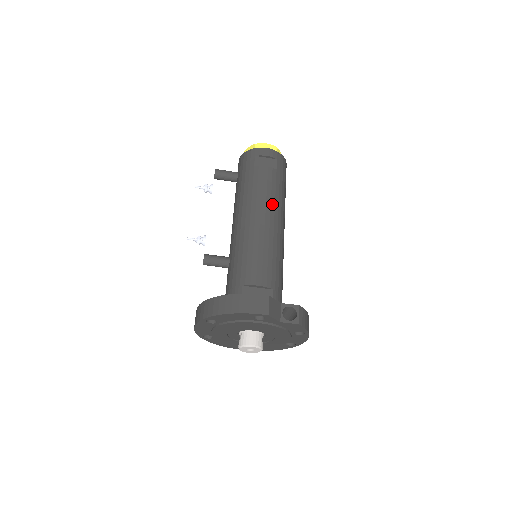
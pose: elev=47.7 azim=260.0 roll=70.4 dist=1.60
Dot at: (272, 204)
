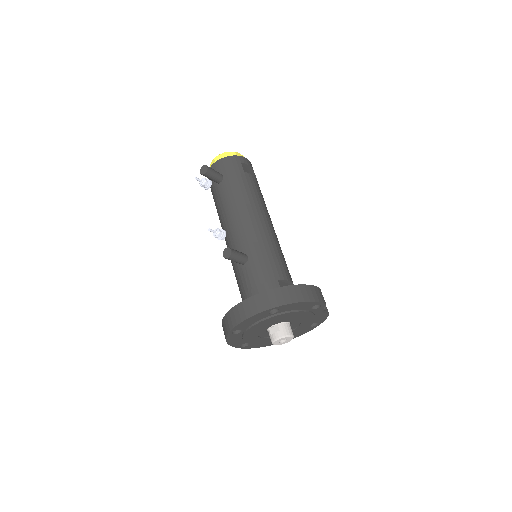
Dot at: (267, 210)
